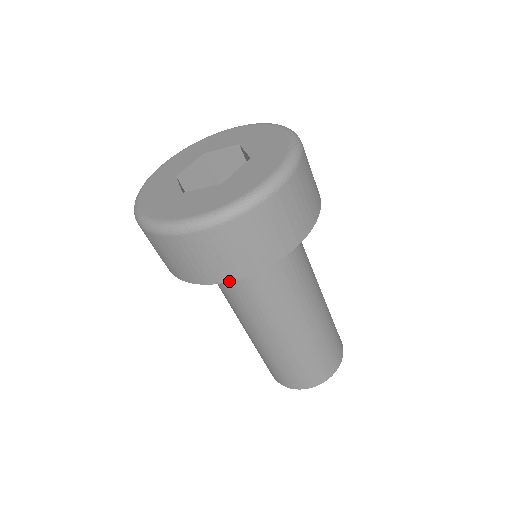
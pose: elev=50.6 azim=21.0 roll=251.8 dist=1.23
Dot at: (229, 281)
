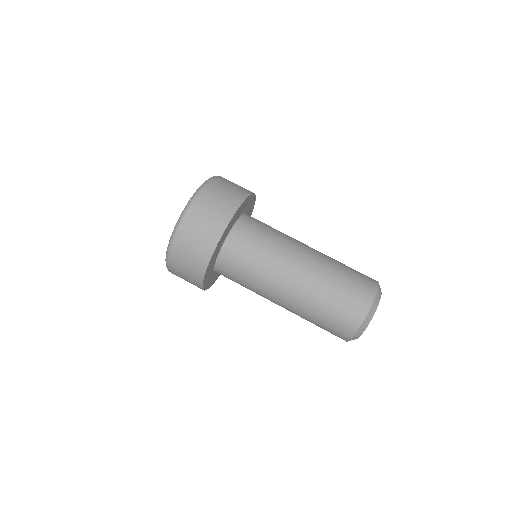
Dot at: (204, 275)
